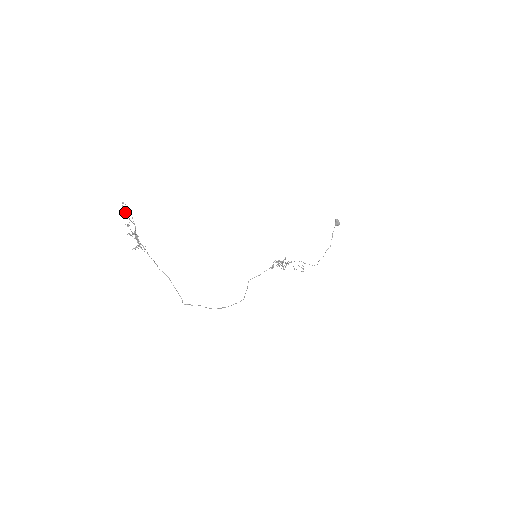
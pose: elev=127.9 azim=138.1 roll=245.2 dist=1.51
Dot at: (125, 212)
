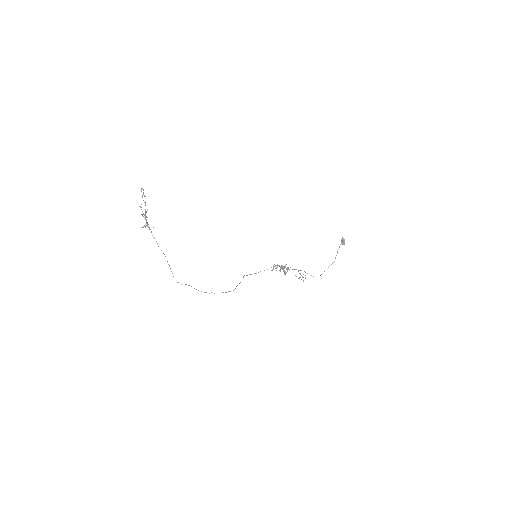
Dot at: (142, 196)
